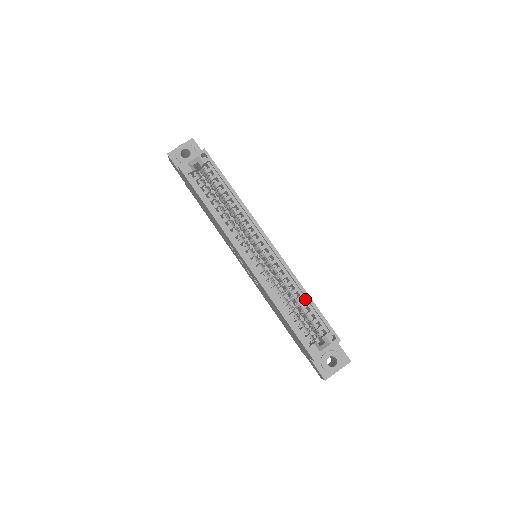
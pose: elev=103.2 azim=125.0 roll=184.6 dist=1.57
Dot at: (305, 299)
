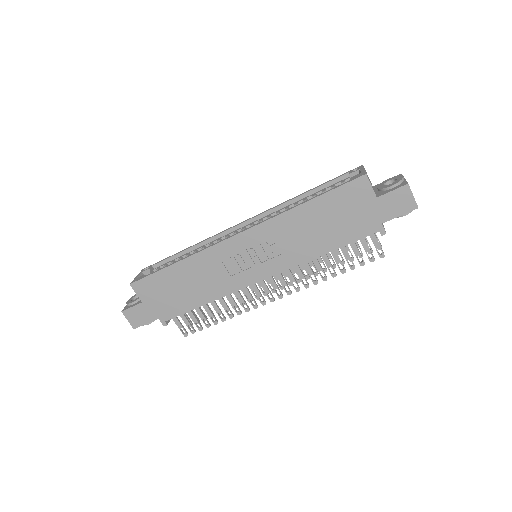
Dot at: (308, 196)
